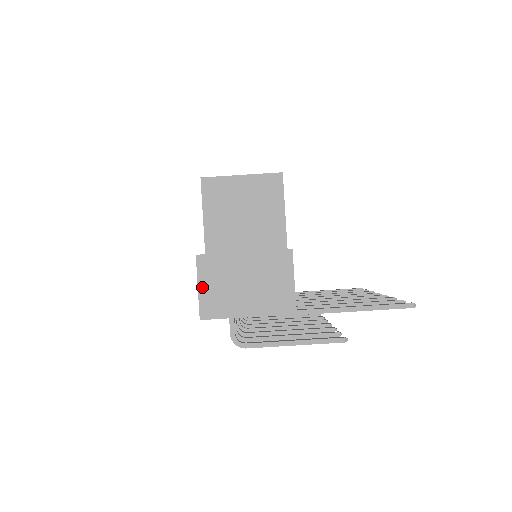
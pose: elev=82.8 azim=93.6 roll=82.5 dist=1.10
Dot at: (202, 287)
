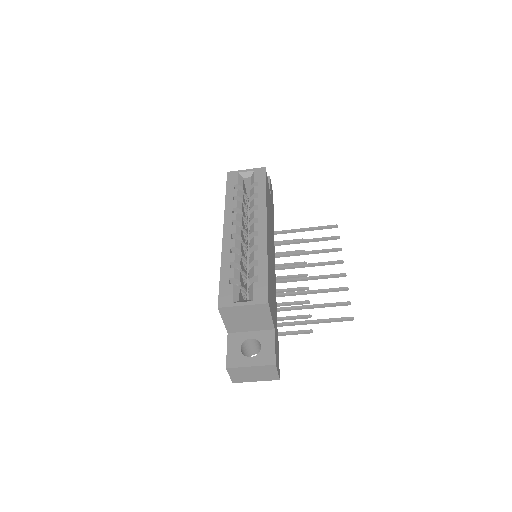
Dot at: (231, 376)
